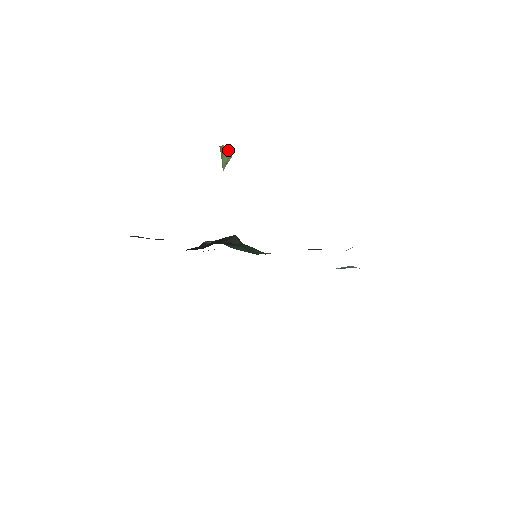
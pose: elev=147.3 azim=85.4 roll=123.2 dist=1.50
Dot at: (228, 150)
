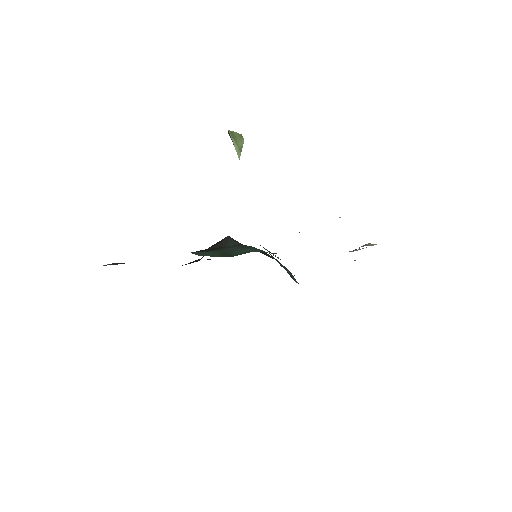
Dot at: (236, 134)
